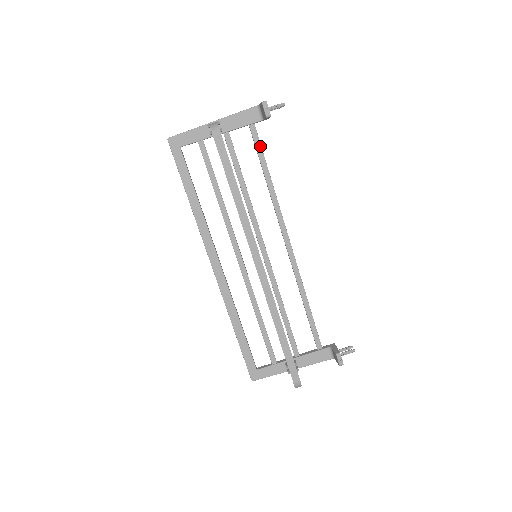
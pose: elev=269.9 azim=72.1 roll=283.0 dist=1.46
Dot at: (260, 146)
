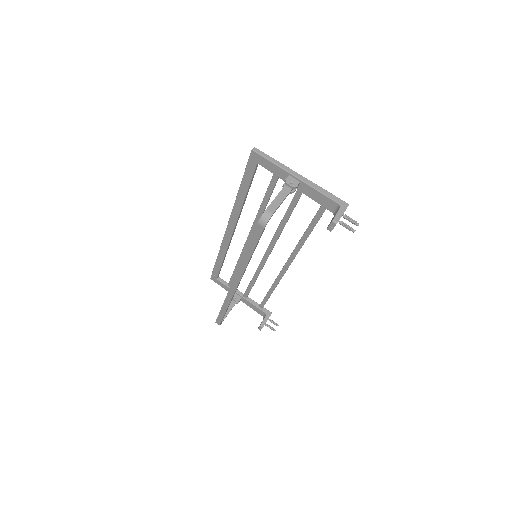
Dot at: (318, 220)
